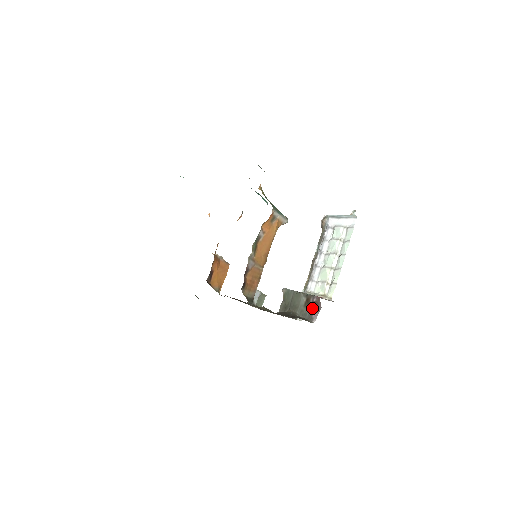
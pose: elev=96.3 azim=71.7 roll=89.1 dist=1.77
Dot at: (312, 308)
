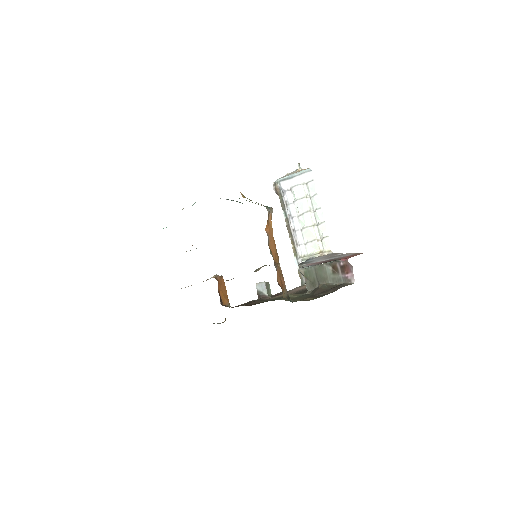
Dot at: (343, 272)
